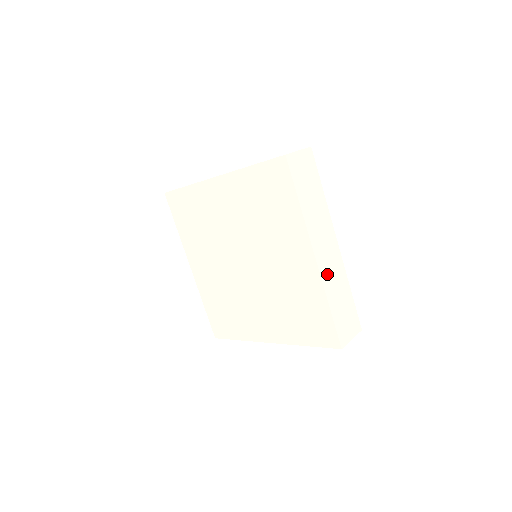
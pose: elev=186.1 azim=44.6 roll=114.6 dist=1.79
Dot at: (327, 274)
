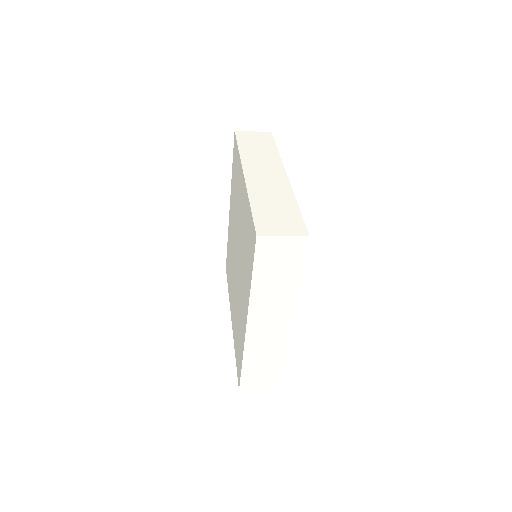
Dot at: (258, 186)
